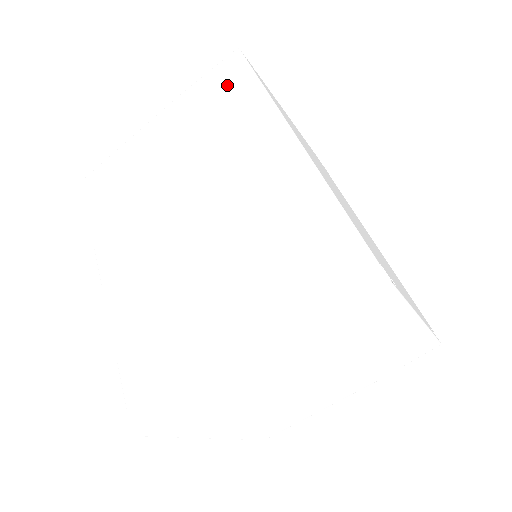
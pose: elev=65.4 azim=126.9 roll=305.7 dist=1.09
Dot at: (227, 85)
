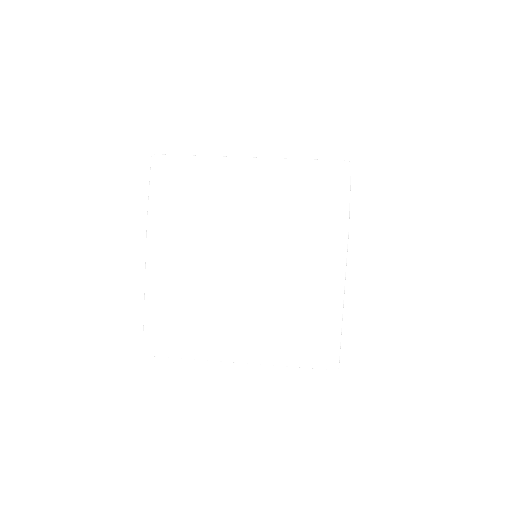
Dot at: occluded
